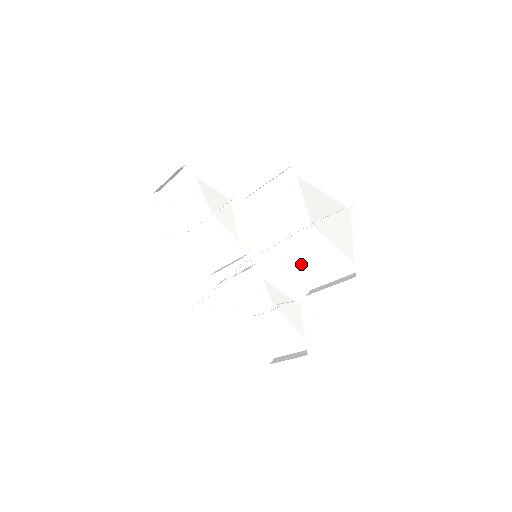
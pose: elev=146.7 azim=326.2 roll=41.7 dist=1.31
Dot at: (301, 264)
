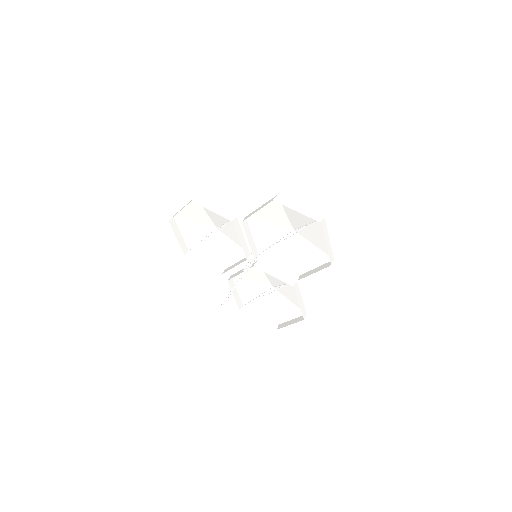
Dot at: (290, 258)
